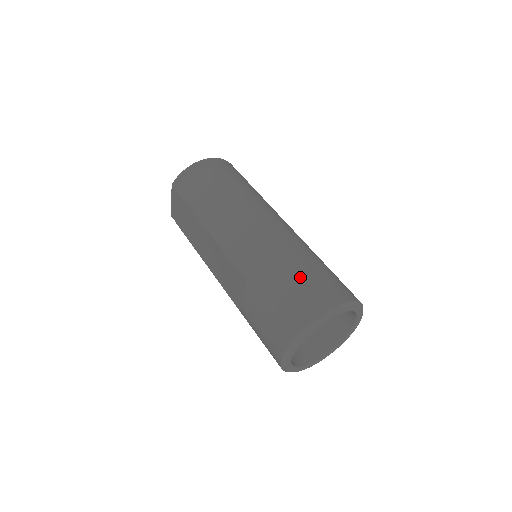
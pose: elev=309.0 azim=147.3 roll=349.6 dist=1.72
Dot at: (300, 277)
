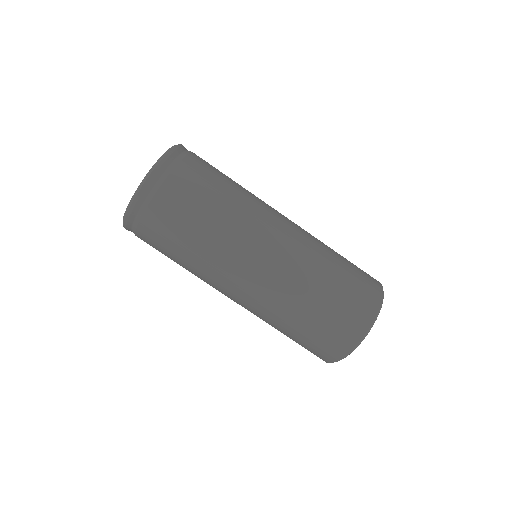
Dot at: (305, 334)
